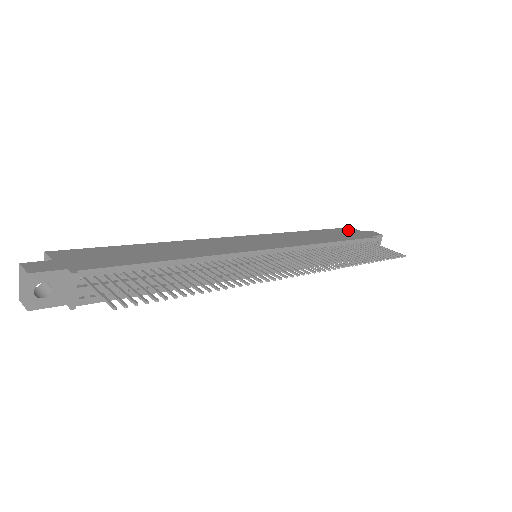
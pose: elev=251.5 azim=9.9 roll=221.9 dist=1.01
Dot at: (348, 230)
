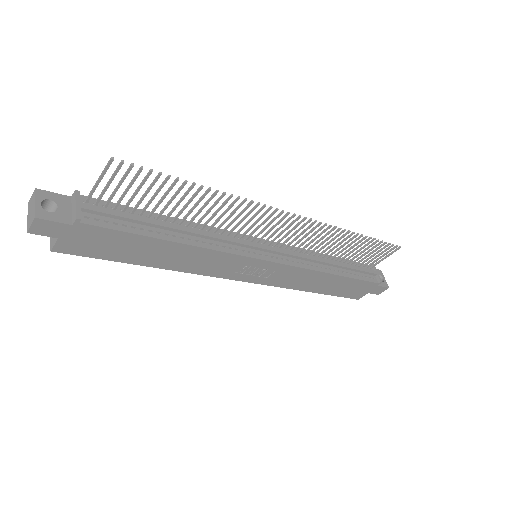
Dot at: occluded
